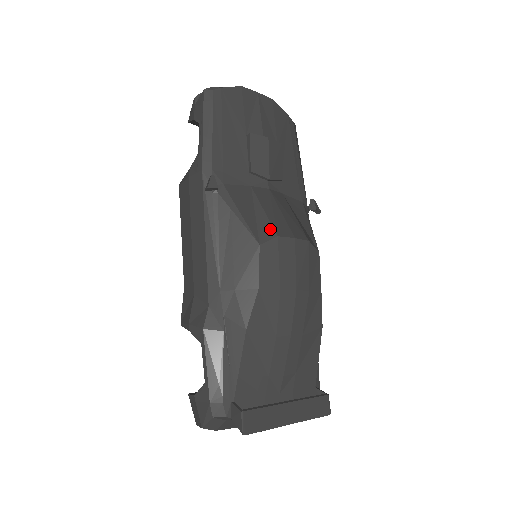
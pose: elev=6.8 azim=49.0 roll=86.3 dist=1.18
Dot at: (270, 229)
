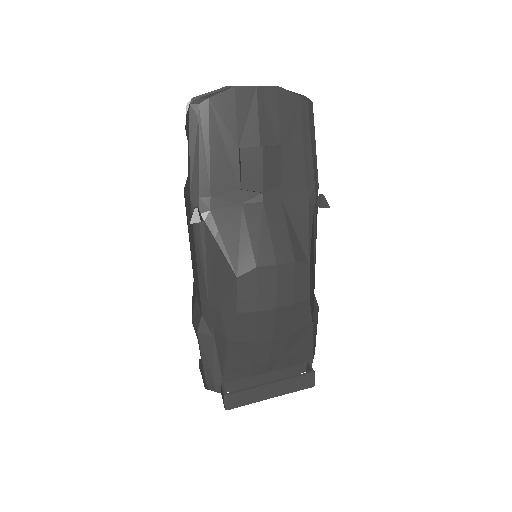
Dot at: (250, 259)
